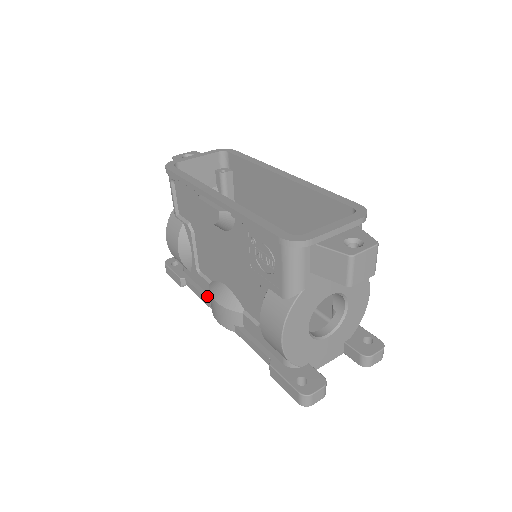
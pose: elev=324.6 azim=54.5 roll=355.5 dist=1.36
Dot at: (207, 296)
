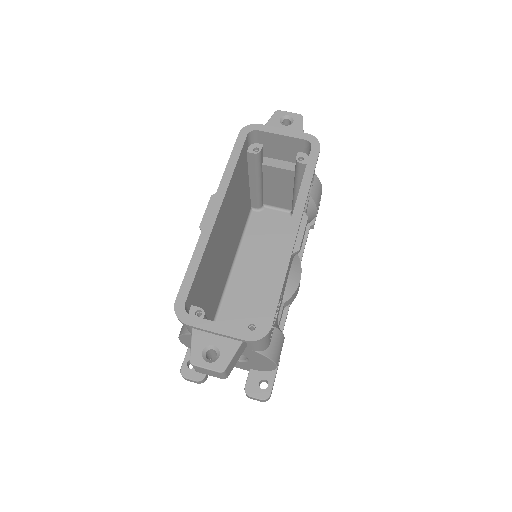
Dot at: occluded
